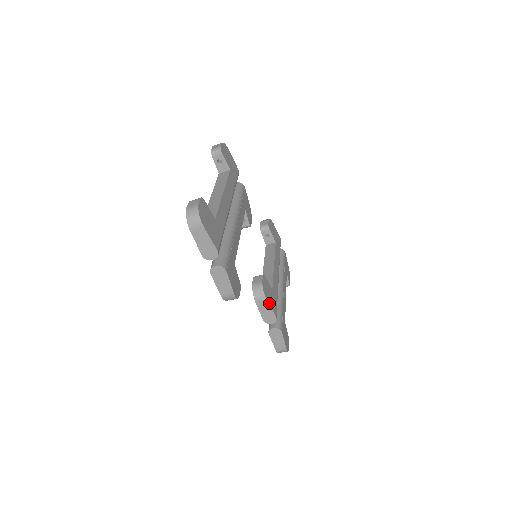
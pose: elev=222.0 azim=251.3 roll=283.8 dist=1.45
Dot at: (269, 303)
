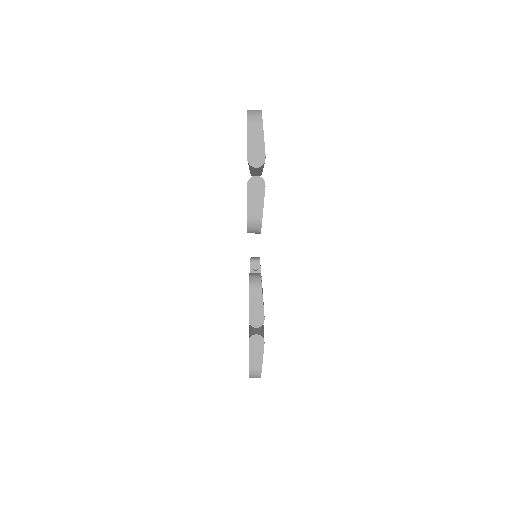
Dot at: occluded
